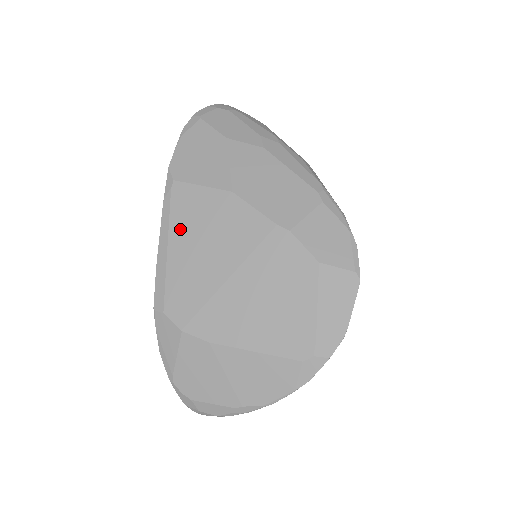
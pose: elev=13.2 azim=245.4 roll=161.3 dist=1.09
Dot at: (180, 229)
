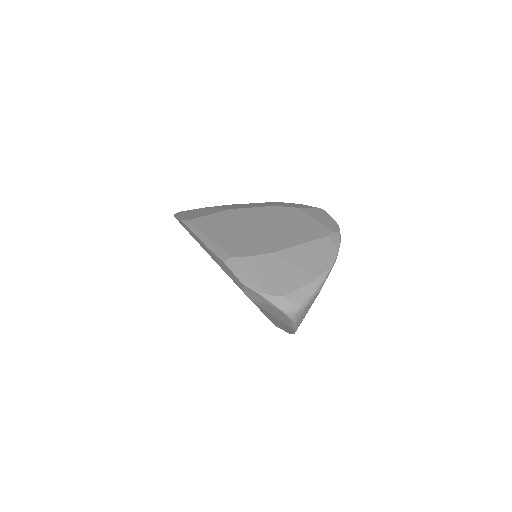
Dot at: (211, 230)
